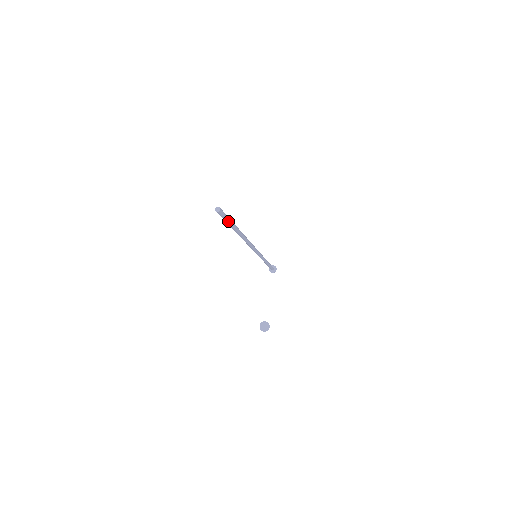
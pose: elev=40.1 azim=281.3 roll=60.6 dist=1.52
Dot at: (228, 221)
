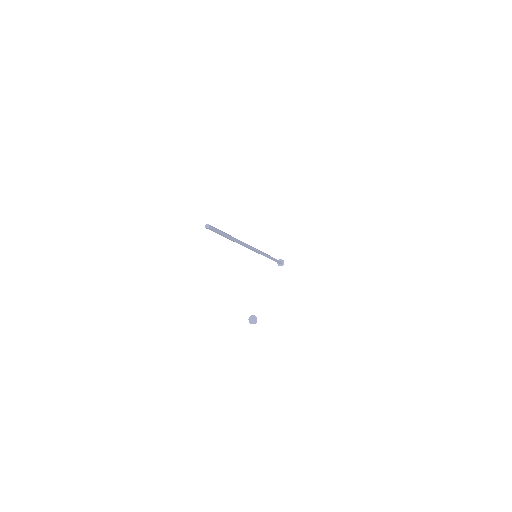
Dot at: (219, 234)
